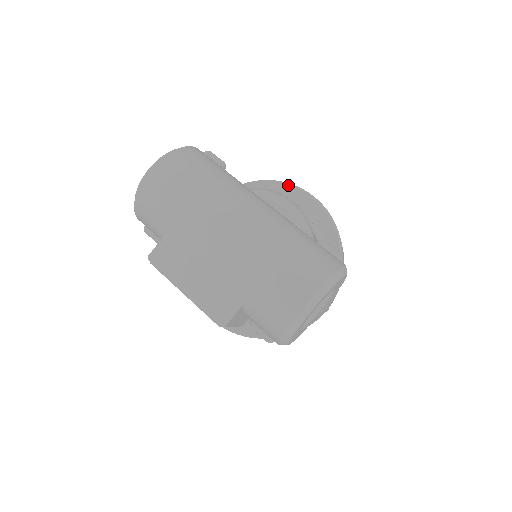
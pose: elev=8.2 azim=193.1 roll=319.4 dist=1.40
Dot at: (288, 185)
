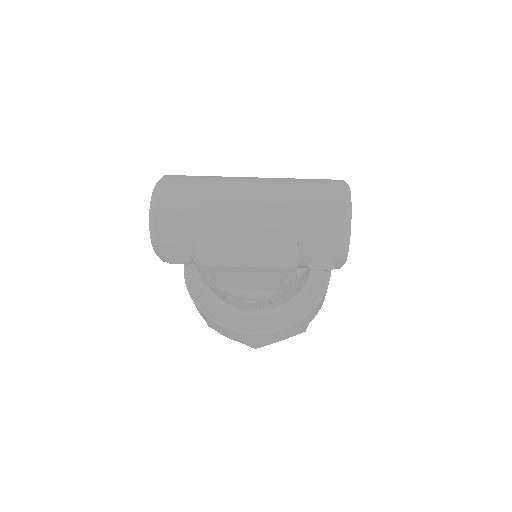
Dot at: occluded
